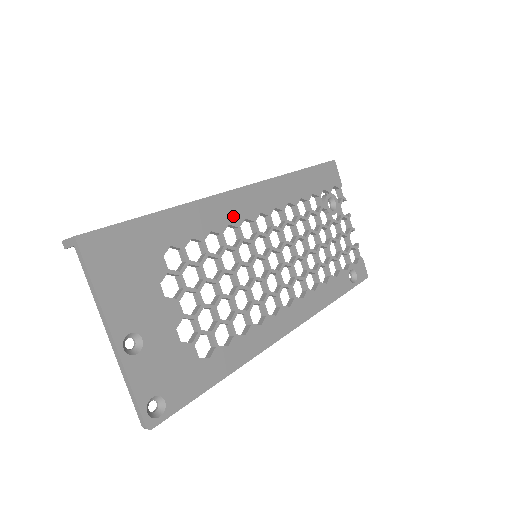
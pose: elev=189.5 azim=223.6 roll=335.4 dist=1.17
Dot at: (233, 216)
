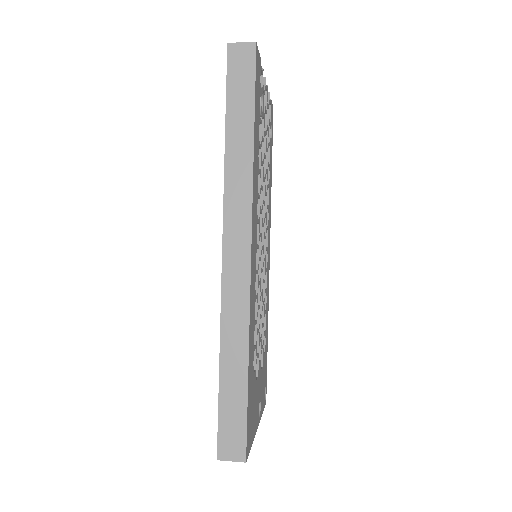
Dot at: (254, 276)
